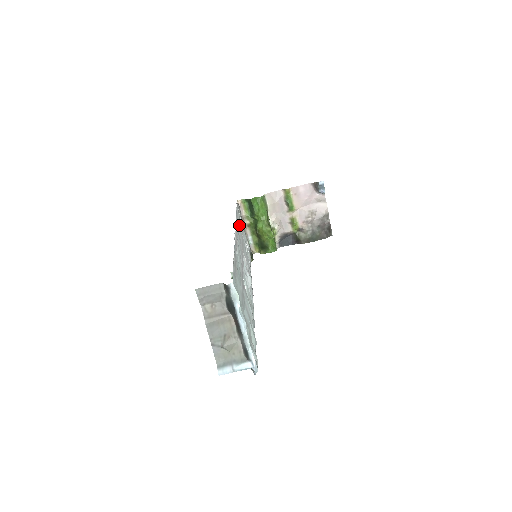
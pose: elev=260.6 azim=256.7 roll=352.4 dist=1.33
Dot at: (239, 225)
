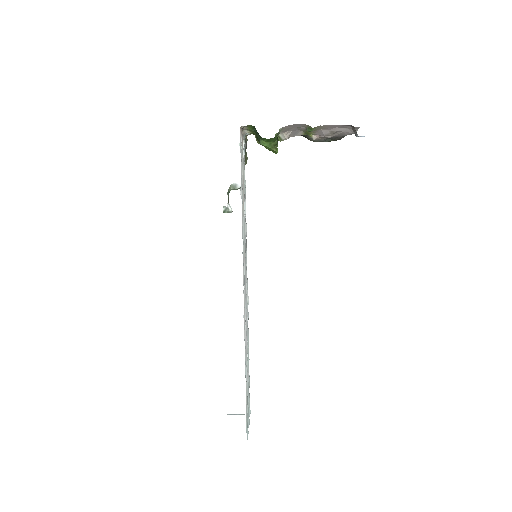
Dot at: (243, 230)
